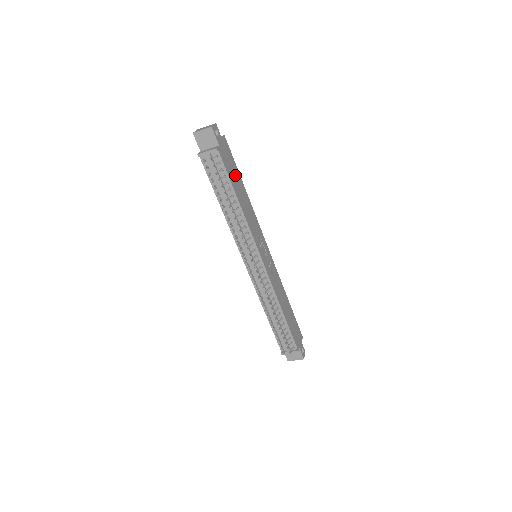
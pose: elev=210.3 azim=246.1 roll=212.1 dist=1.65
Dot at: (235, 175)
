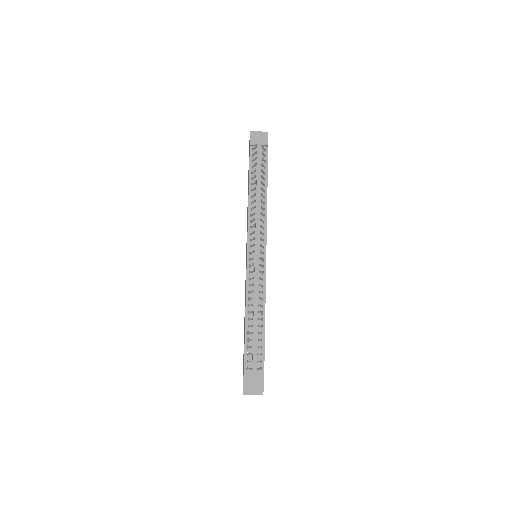
Dot at: occluded
